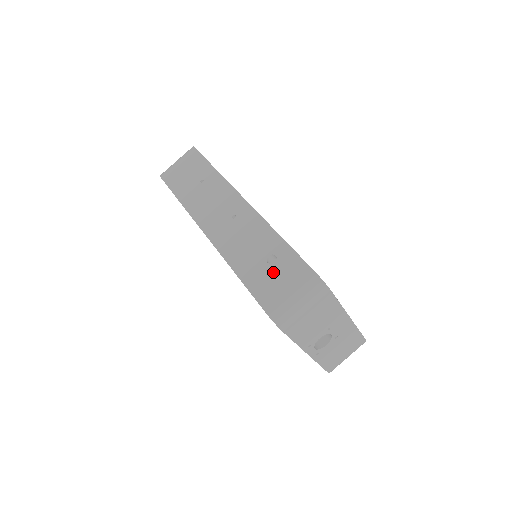
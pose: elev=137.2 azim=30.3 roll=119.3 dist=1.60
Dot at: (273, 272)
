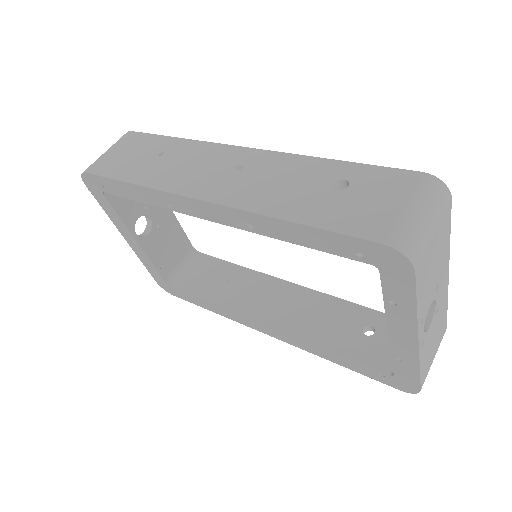
Dot at: (355, 196)
